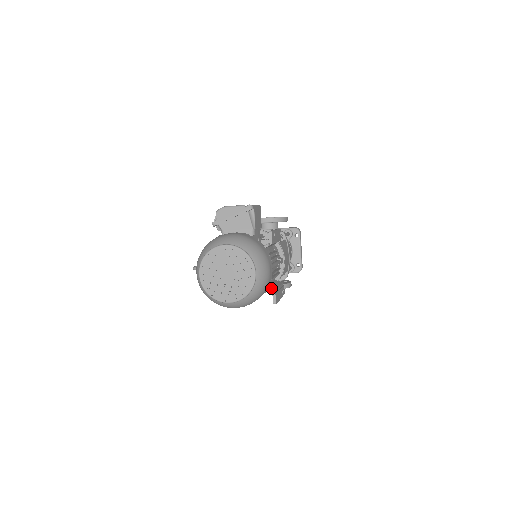
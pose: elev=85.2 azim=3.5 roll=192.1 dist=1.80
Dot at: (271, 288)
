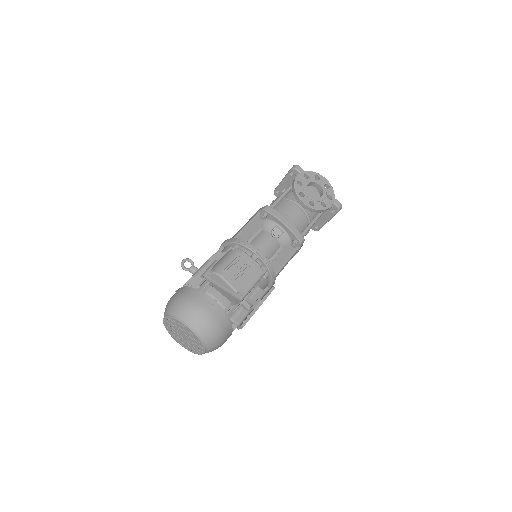
Dot at: occluded
